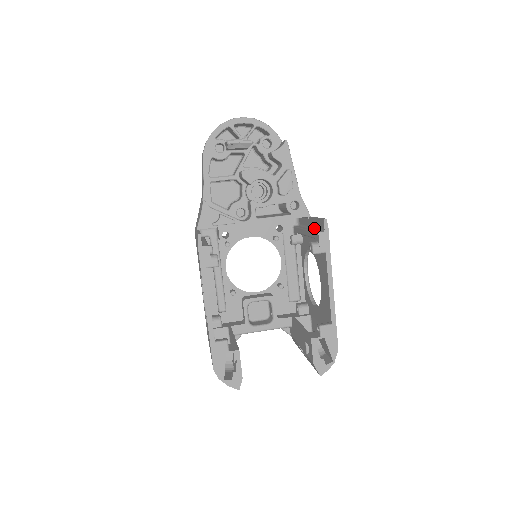
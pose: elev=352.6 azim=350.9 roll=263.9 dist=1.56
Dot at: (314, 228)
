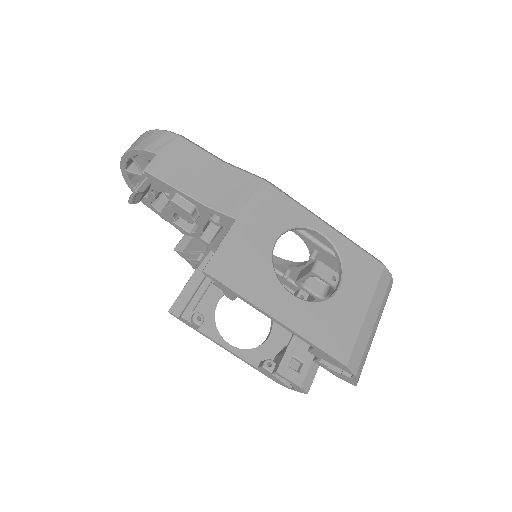
Dot at: (234, 248)
